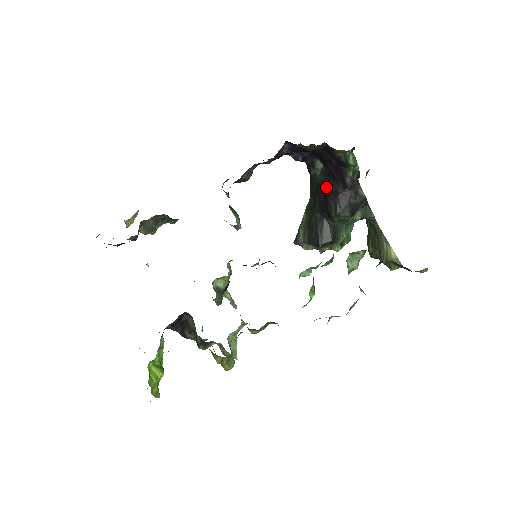
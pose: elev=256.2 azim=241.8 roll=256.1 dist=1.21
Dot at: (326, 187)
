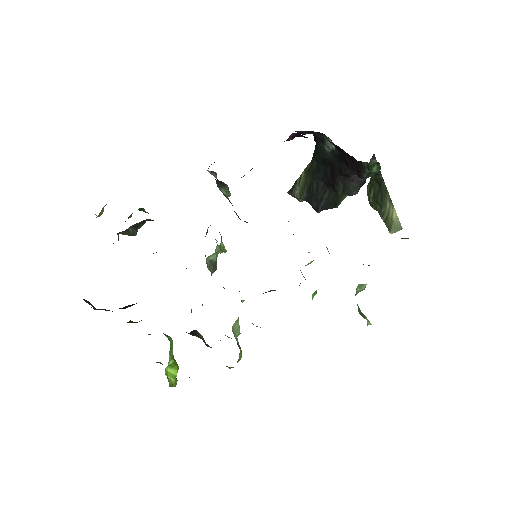
Dot at: (335, 166)
